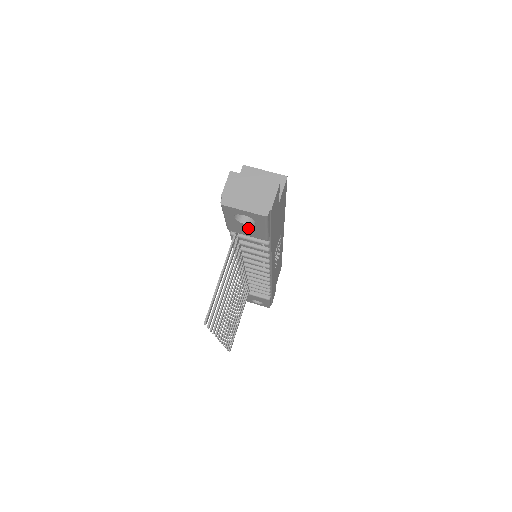
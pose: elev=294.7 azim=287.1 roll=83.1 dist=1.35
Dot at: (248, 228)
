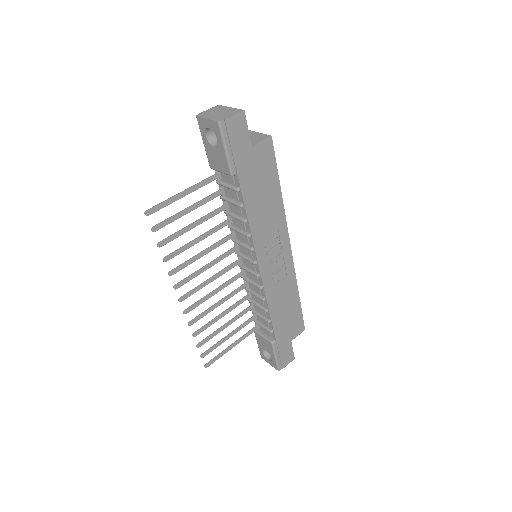
Dot at: (217, 154)
